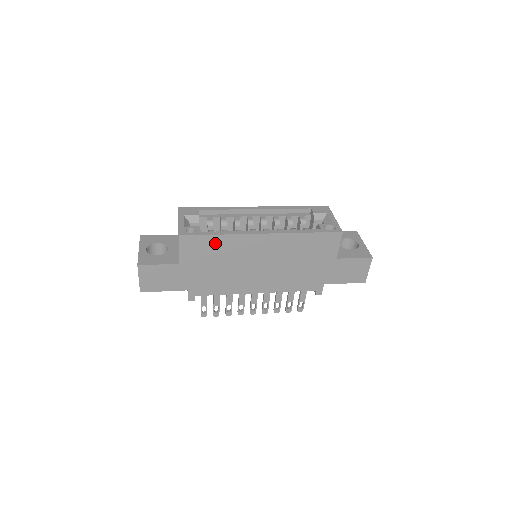
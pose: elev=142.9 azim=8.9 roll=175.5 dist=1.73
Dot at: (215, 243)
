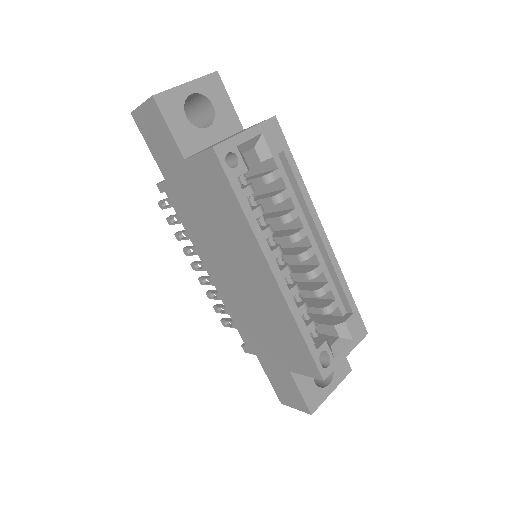
Dot at: (230, 205)
